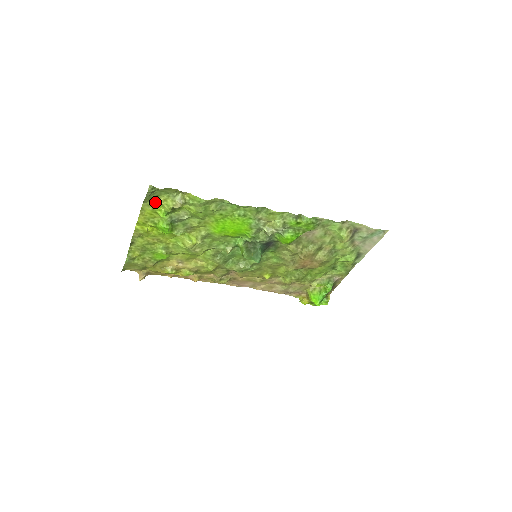
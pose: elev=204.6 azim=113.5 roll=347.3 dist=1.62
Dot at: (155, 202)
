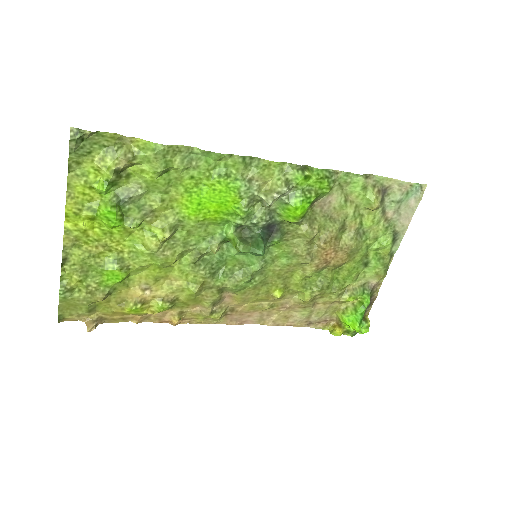
Dot at: (87, 167)
